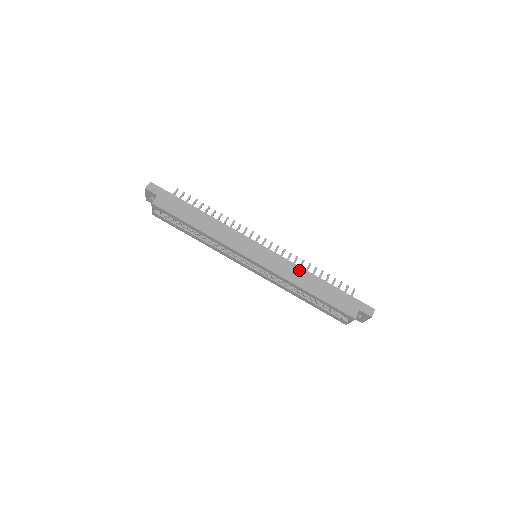
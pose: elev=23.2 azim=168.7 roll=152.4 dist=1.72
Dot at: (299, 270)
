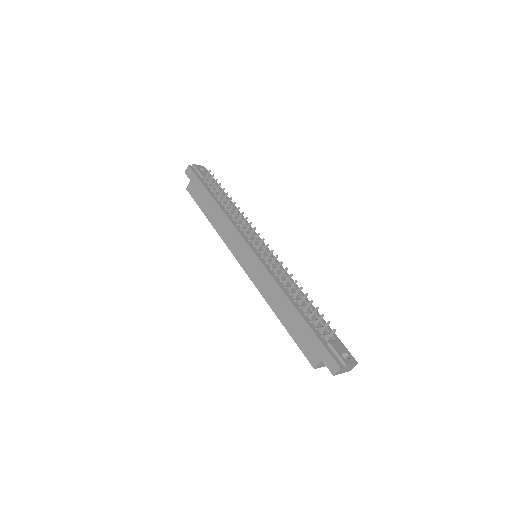
Dot at: (276, 288)
